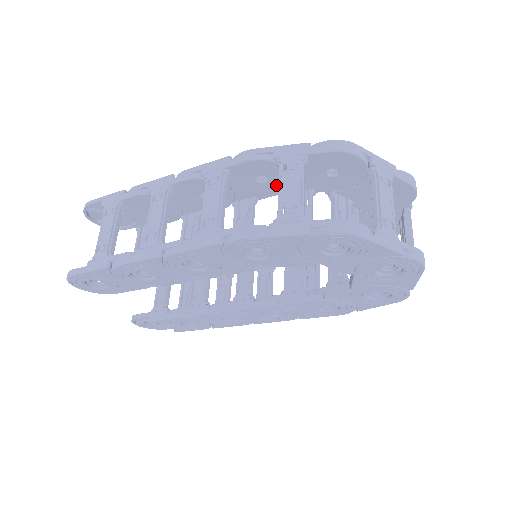
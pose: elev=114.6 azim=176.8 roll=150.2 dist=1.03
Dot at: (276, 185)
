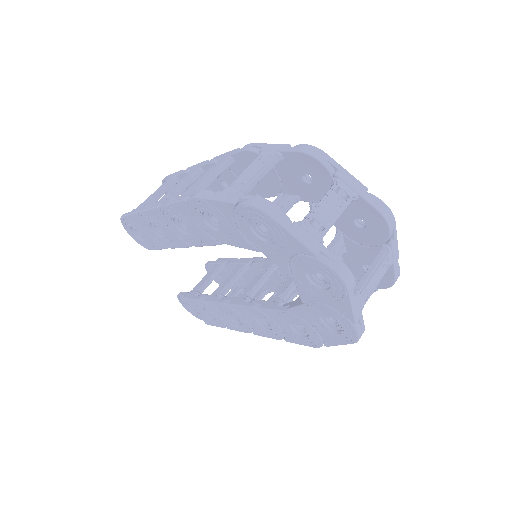
Dot at: (269, 184)
